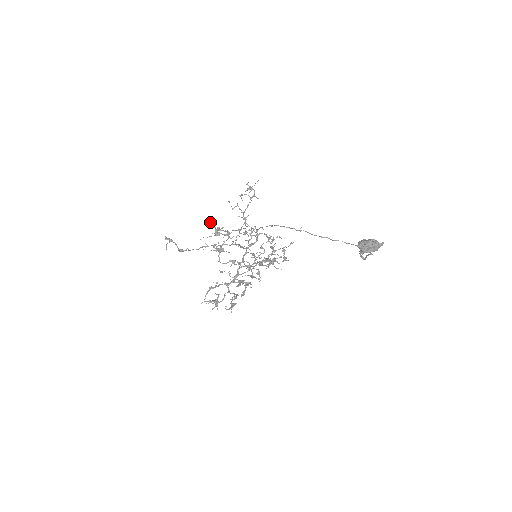
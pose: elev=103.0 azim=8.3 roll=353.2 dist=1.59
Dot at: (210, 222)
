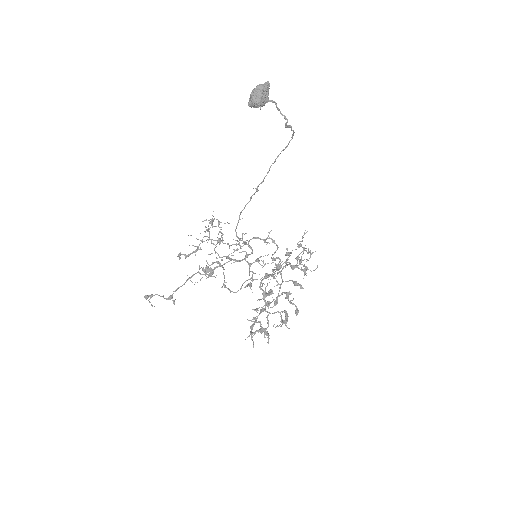
Dot at: (177, 256)
